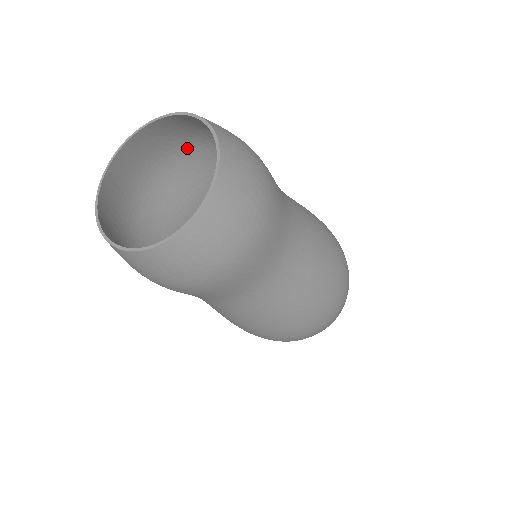
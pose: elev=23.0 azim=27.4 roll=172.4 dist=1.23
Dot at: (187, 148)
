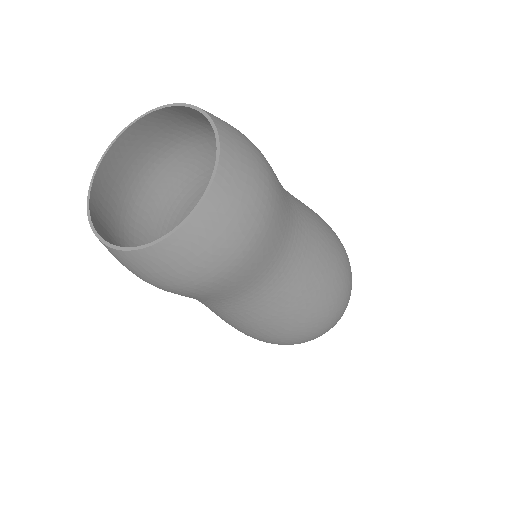
Dot at: (200, 136)
